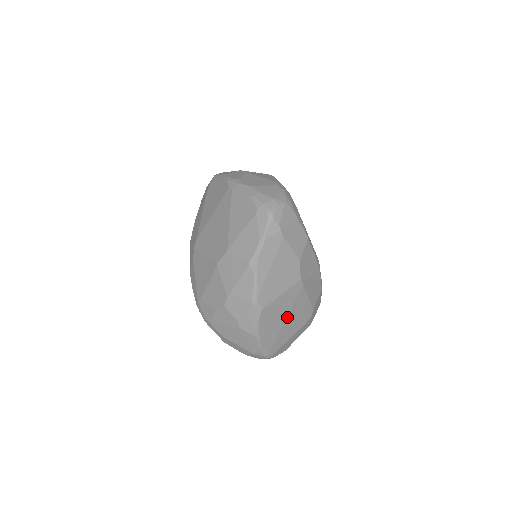
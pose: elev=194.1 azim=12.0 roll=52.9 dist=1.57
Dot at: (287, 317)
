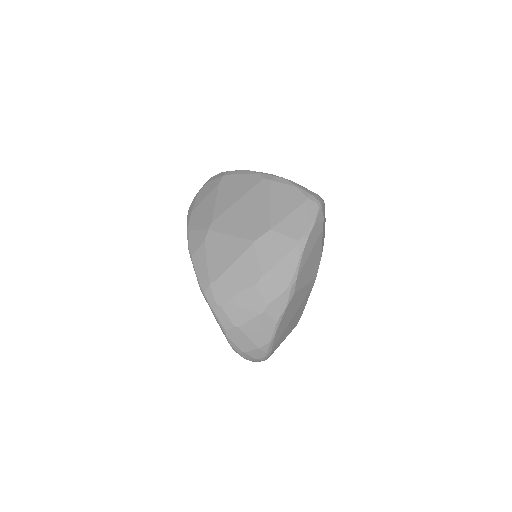
Dot at: (295, 314)
